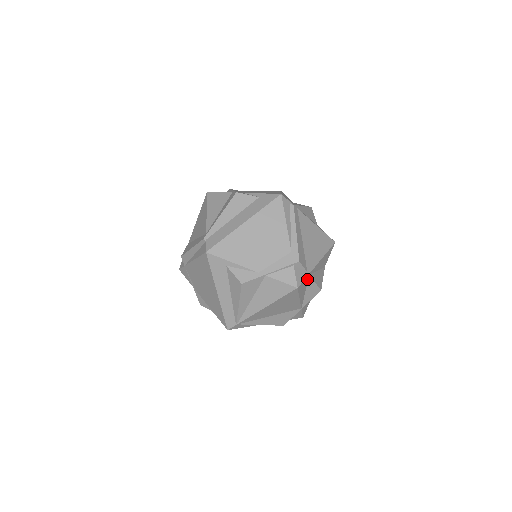
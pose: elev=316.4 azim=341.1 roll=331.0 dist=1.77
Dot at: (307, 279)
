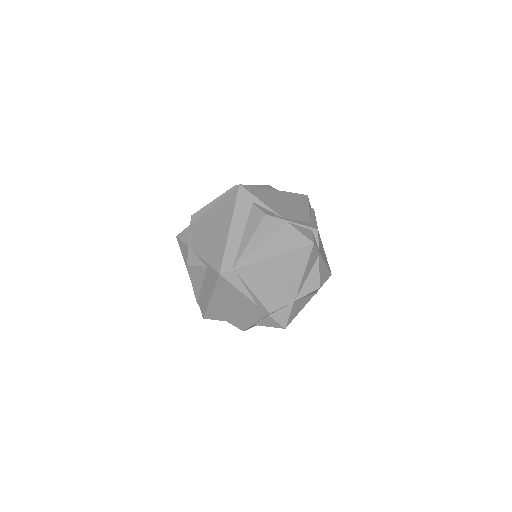
Dot at: (316, 258)
